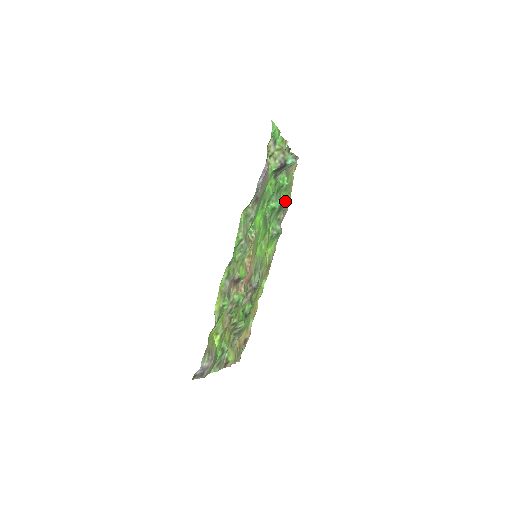
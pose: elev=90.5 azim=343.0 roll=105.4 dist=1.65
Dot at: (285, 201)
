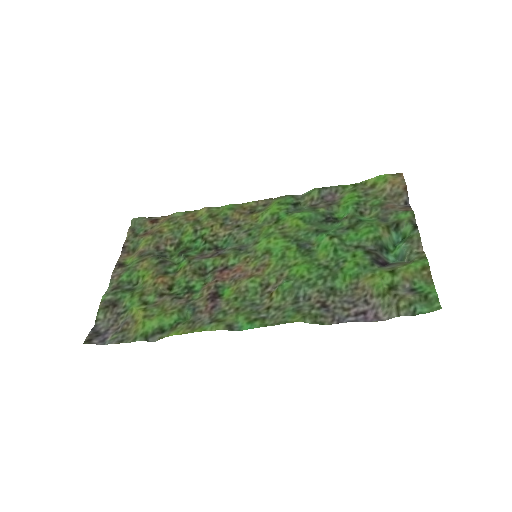
Dot at: occluded
